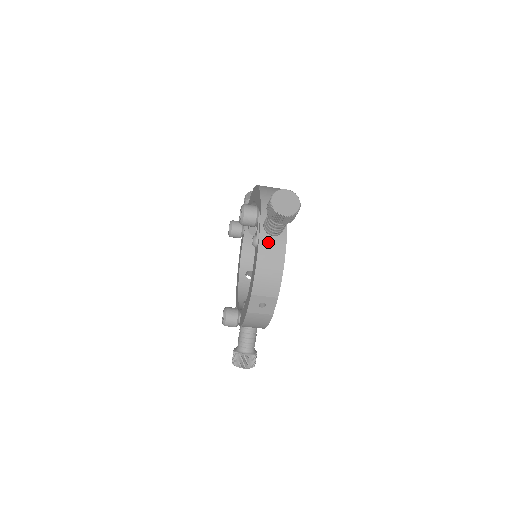
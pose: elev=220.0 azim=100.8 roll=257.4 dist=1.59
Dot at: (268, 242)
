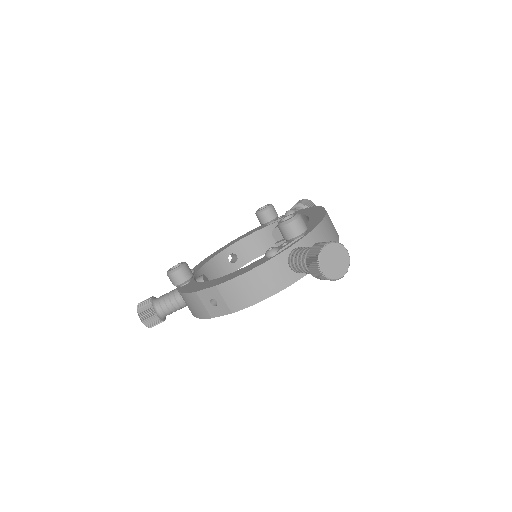
Dot at: (280, 266)
